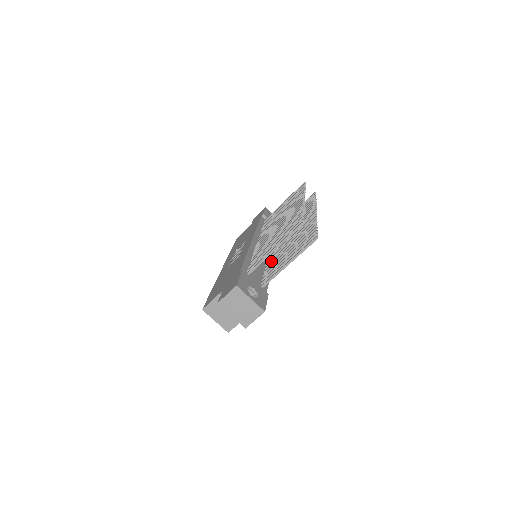
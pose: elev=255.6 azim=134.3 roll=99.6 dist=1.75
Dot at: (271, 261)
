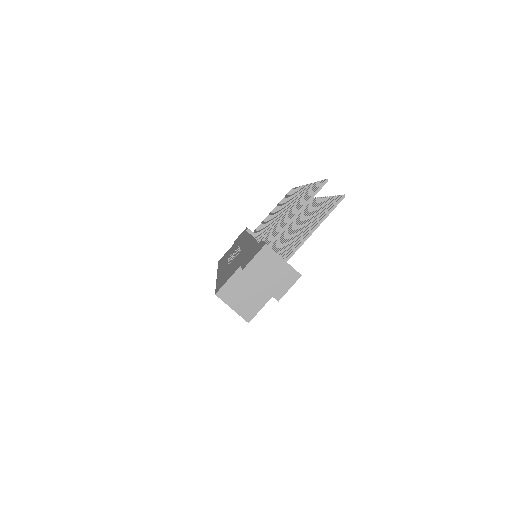
Dot at: occluded
